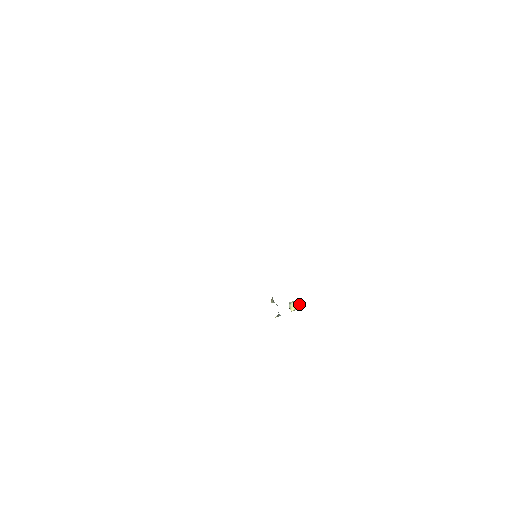
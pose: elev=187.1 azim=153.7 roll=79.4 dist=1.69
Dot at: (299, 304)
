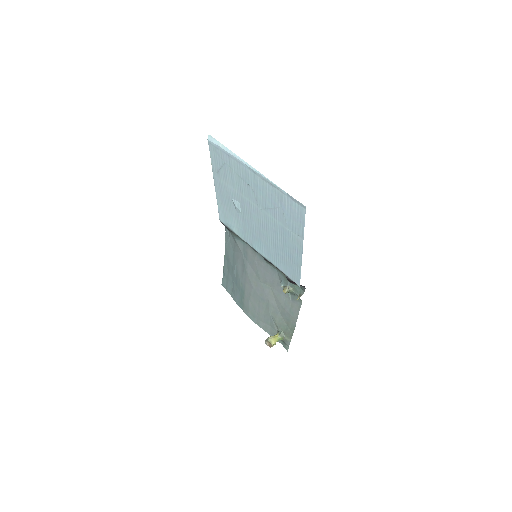
Dot at: (276, 336)
